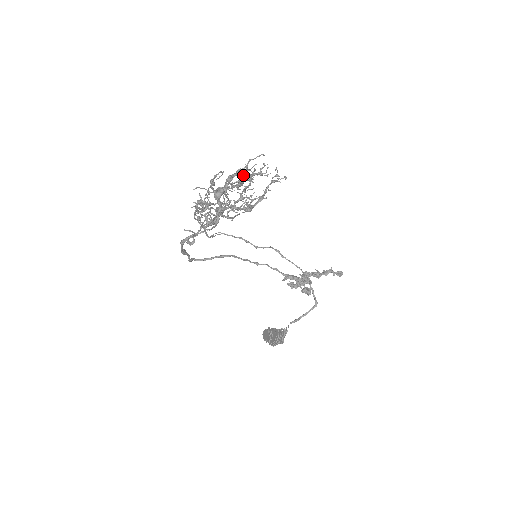
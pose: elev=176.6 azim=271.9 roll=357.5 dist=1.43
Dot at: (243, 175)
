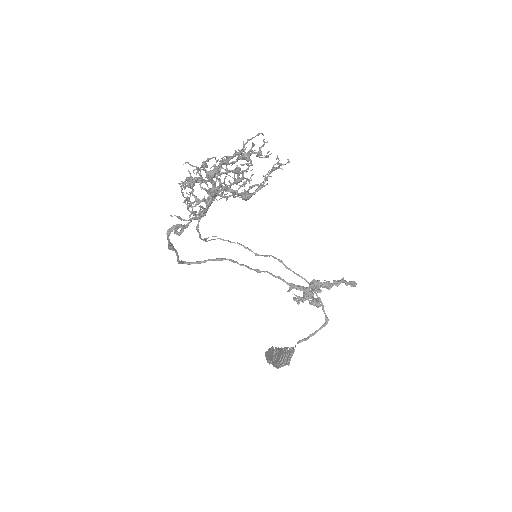
Dot at: (240, 152)
